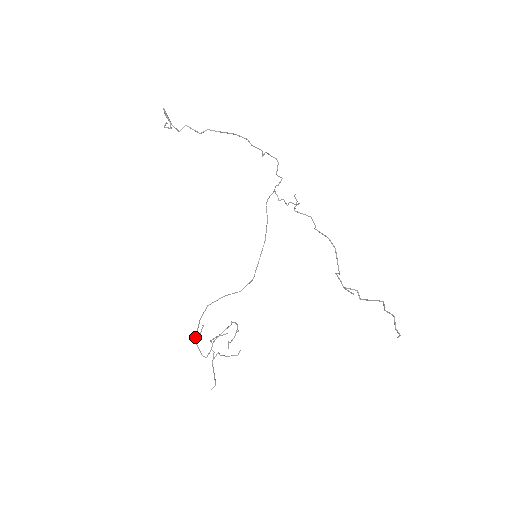
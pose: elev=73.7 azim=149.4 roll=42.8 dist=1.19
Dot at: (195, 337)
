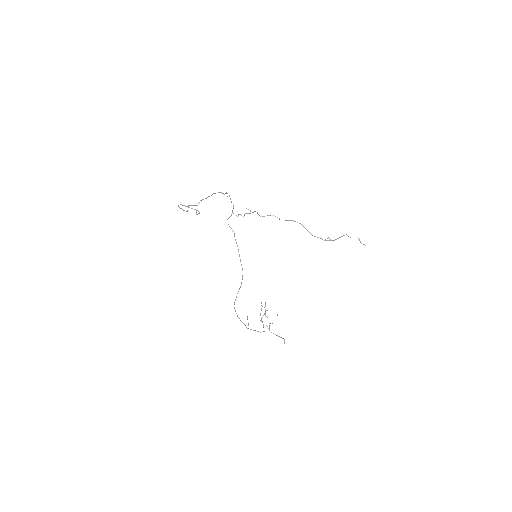
Dot at: (246, 327)
